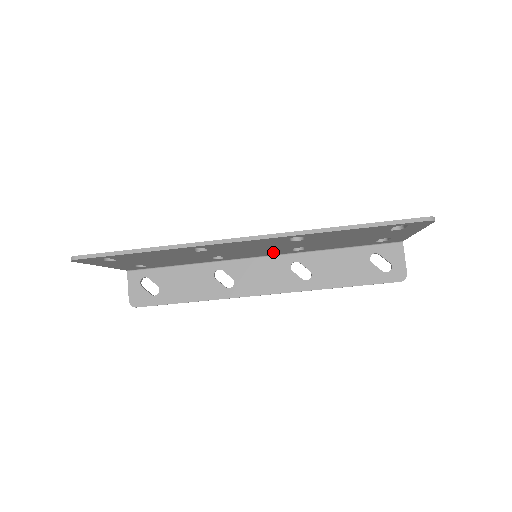
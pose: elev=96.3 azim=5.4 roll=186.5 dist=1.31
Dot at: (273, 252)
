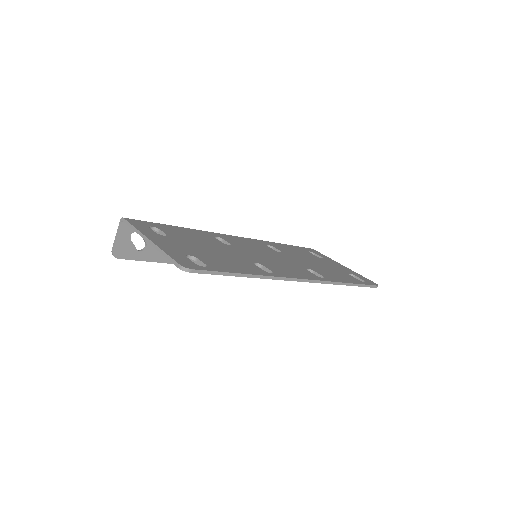
Dot at: occluded
